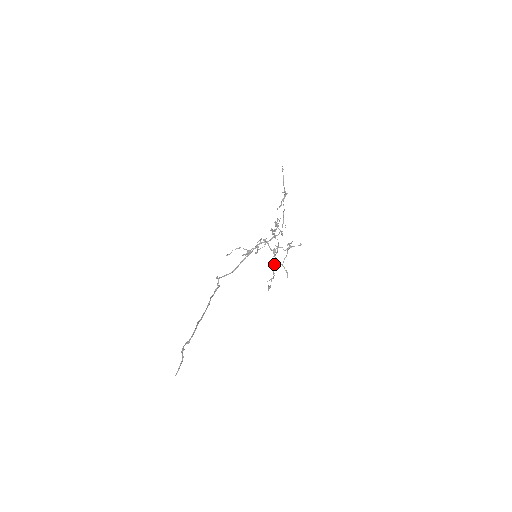
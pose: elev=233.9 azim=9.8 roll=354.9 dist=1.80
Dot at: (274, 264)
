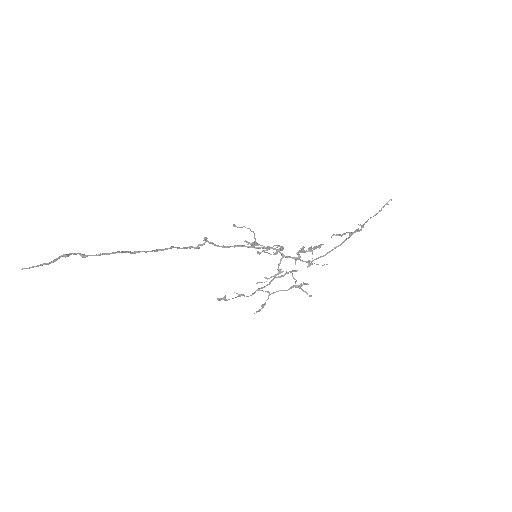
Dot at: occluded
